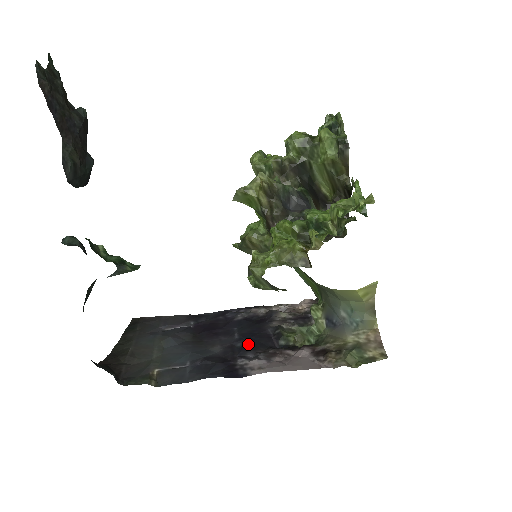
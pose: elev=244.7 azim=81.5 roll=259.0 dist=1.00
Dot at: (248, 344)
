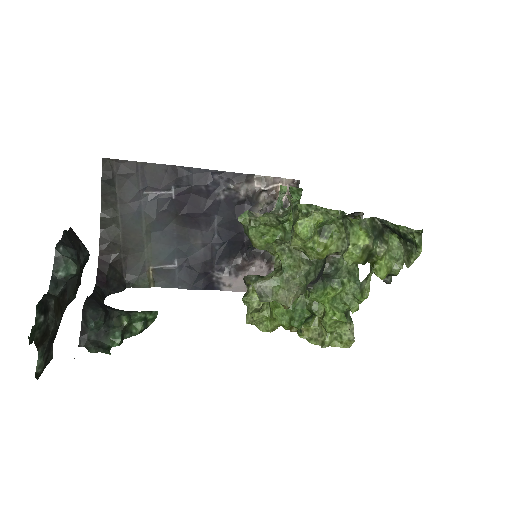
Dot at: (225, 251)
